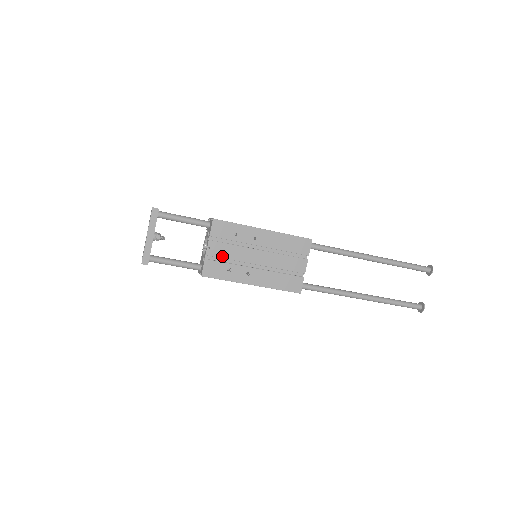
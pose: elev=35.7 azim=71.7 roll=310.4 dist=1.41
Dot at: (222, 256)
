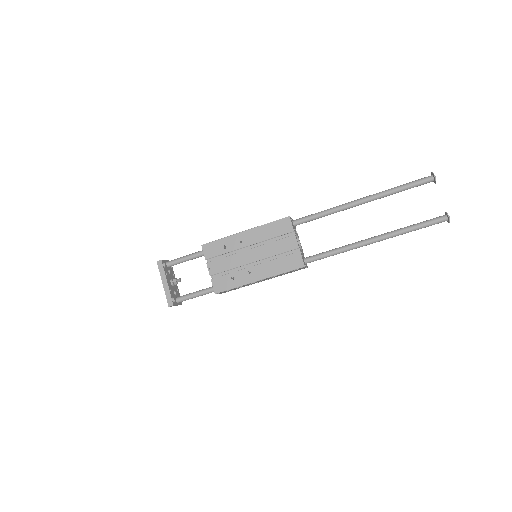
Dot at: (222, 270)
